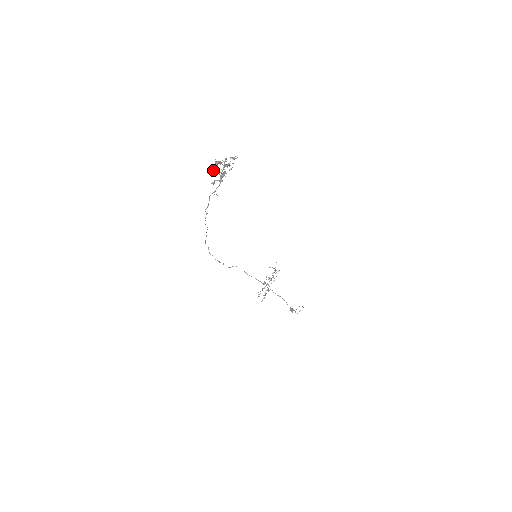
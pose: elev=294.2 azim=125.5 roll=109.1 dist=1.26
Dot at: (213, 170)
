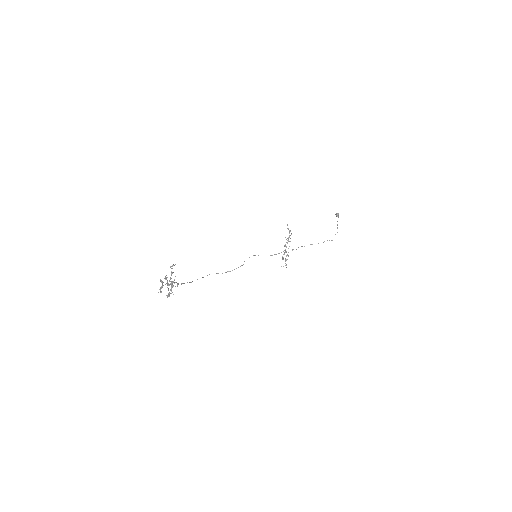
Dot at: (161, 292)
